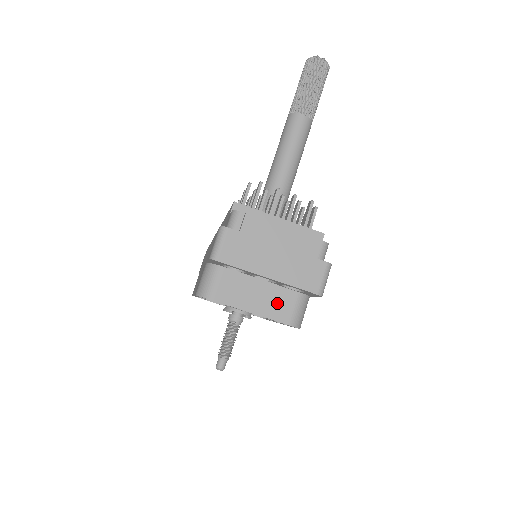
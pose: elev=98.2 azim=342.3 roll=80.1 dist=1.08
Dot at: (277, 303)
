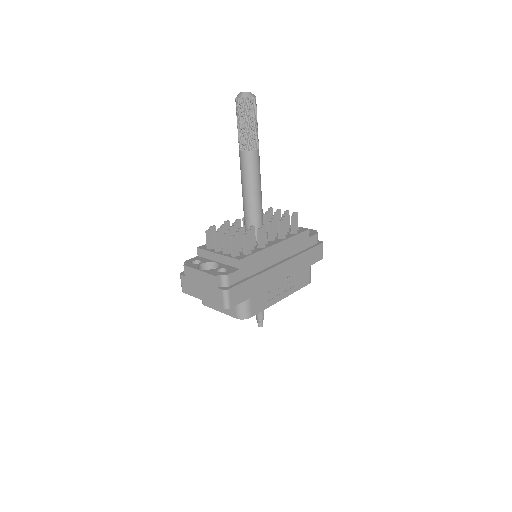
Dot at: occluded
